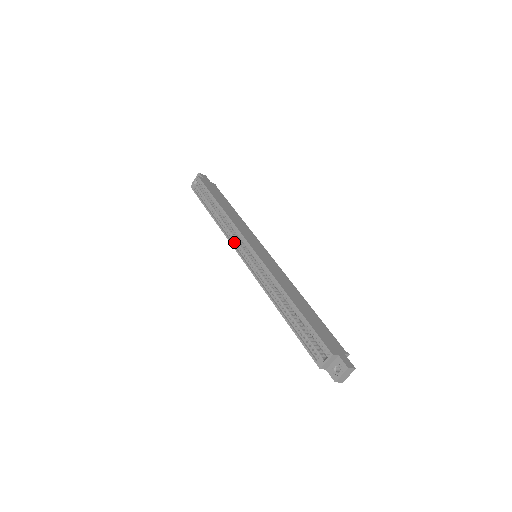
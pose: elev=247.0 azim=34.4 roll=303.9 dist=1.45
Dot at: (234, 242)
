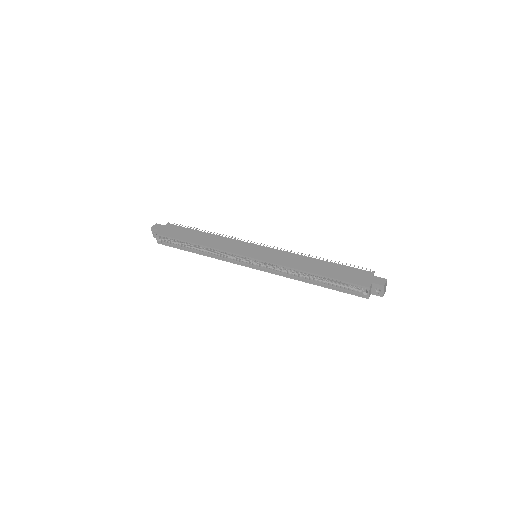
Dot at: (233, 260)
